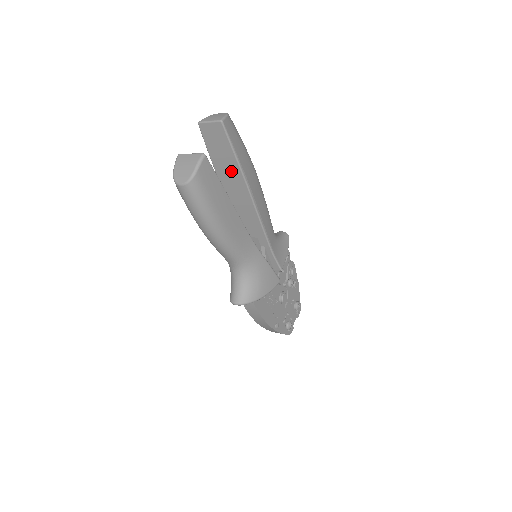
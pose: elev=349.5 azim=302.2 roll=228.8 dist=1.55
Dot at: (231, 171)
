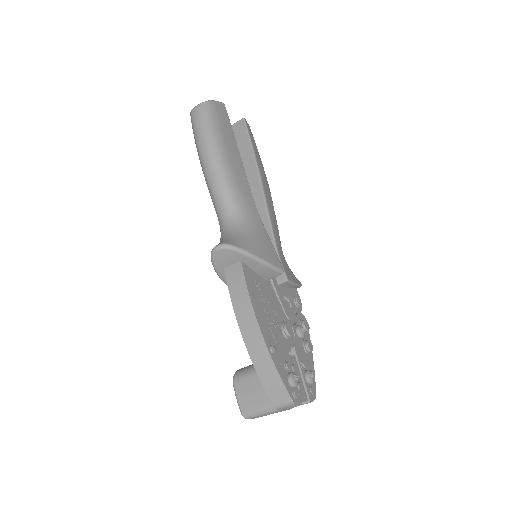
Dot at: (244, 161)
